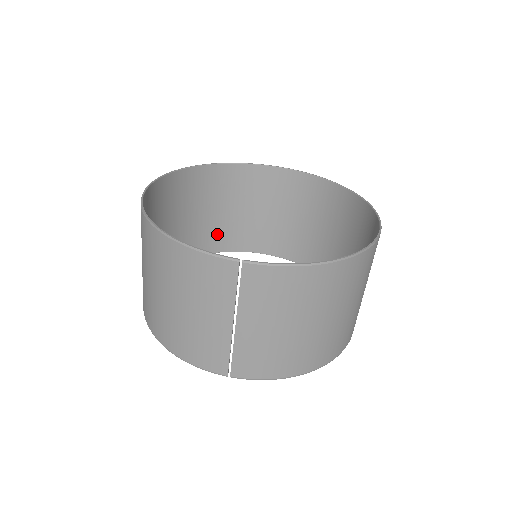
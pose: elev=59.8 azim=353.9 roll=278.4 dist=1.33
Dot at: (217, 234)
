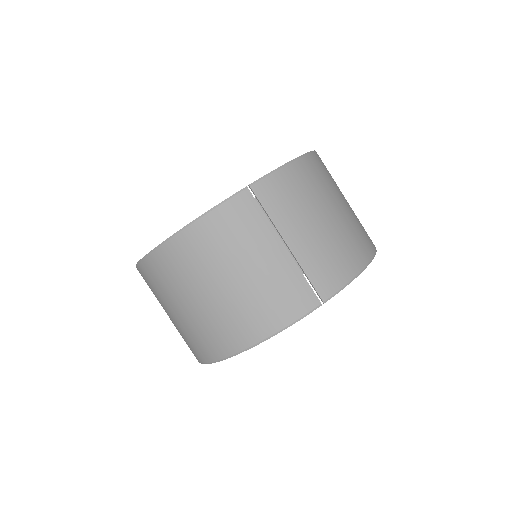
Dot at: occluded
